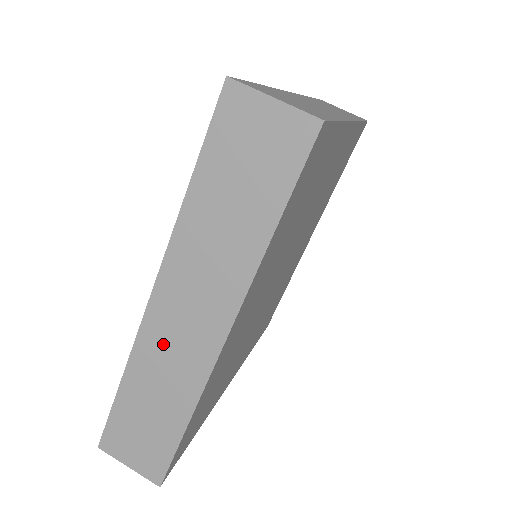
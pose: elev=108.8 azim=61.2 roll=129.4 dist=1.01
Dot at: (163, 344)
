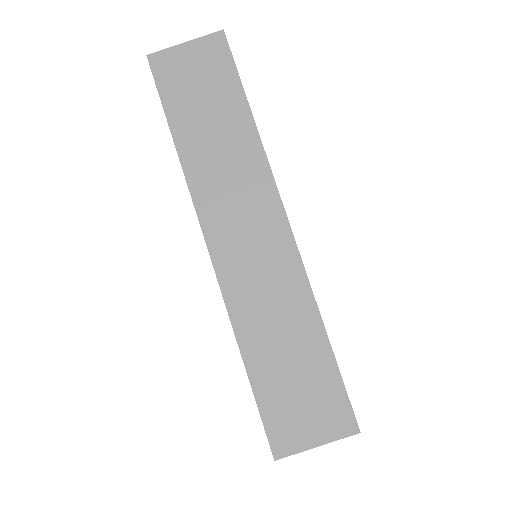
Dot at: (247, 276)
